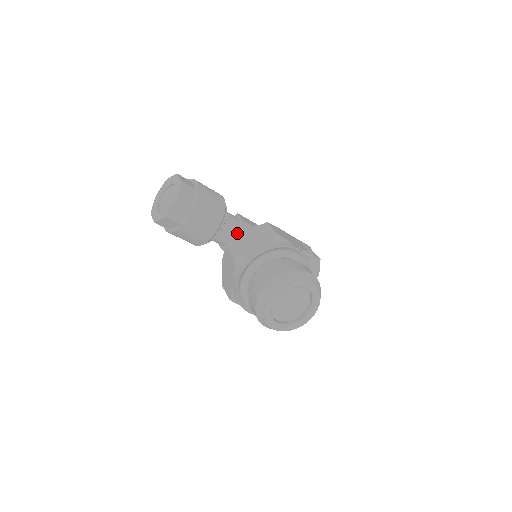
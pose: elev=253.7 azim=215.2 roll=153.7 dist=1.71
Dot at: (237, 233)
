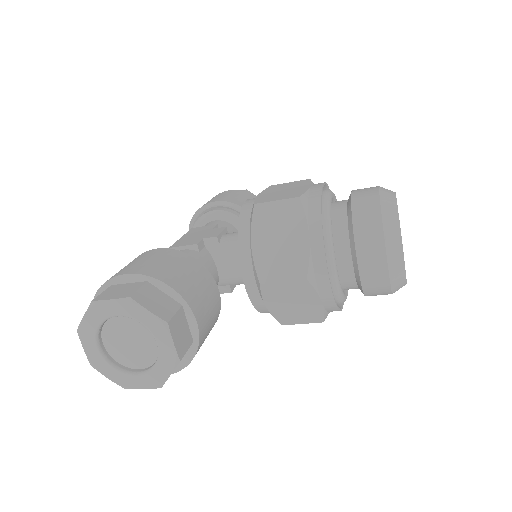
Dot at: (211, 263)
